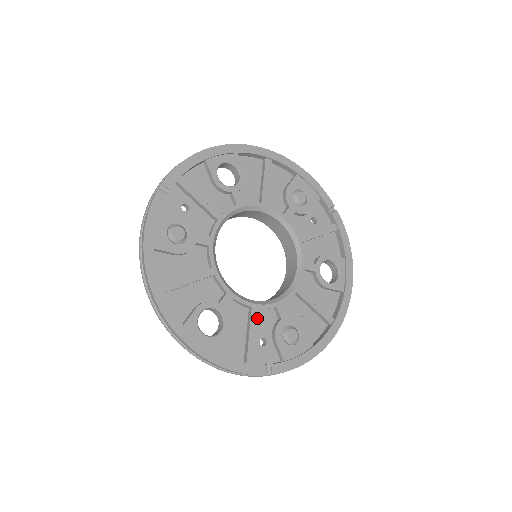
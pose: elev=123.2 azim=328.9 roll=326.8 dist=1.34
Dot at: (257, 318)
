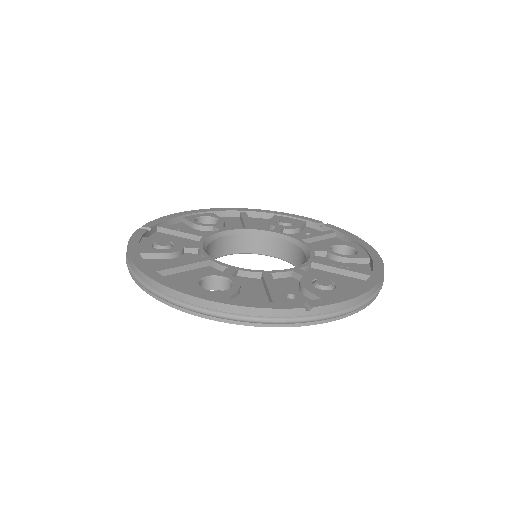
Dot at: (272, 278)
